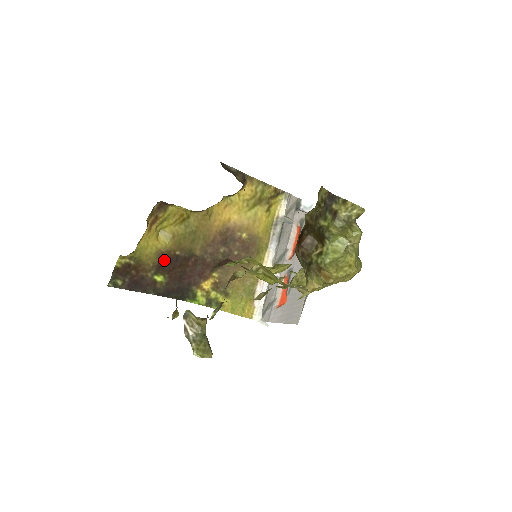
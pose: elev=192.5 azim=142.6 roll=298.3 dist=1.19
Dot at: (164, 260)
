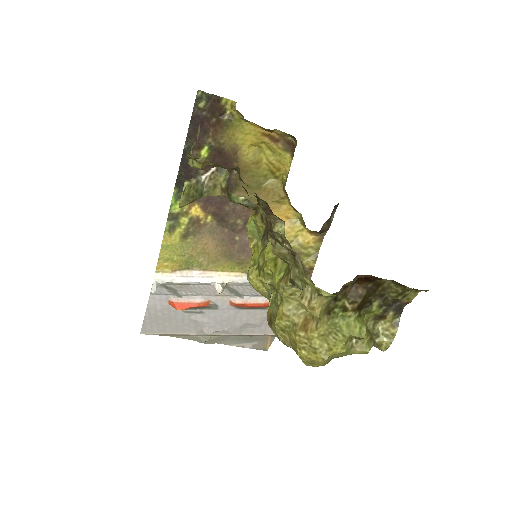
Dot at: (227, 155)
